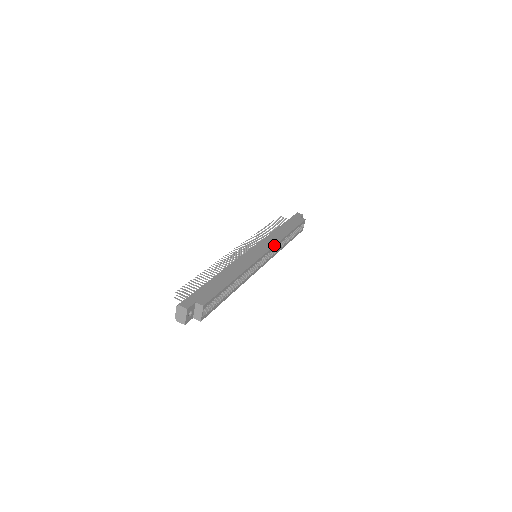
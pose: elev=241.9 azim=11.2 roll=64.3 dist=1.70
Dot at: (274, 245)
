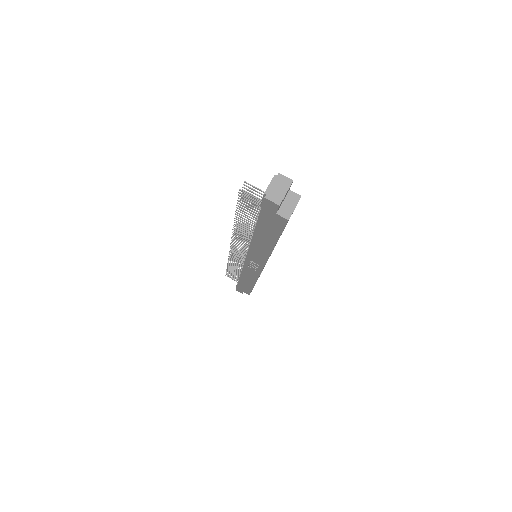
Dot at: occluded
